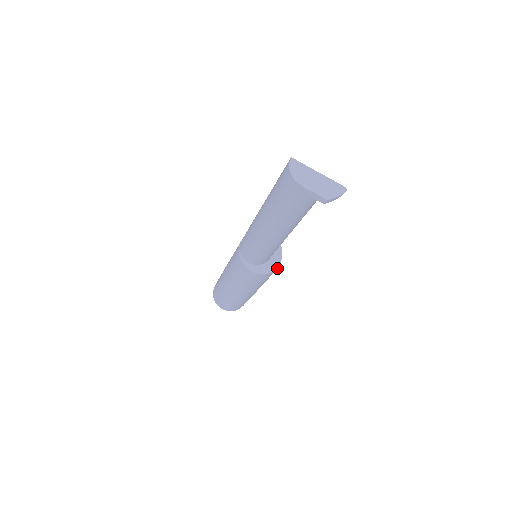
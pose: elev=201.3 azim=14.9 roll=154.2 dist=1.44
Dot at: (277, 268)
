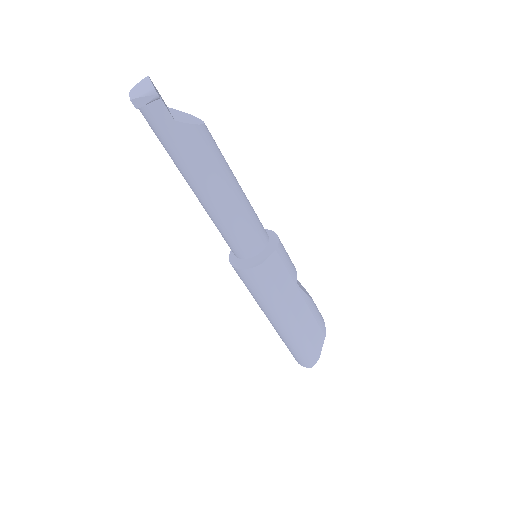
Dot at: (254, 266)
